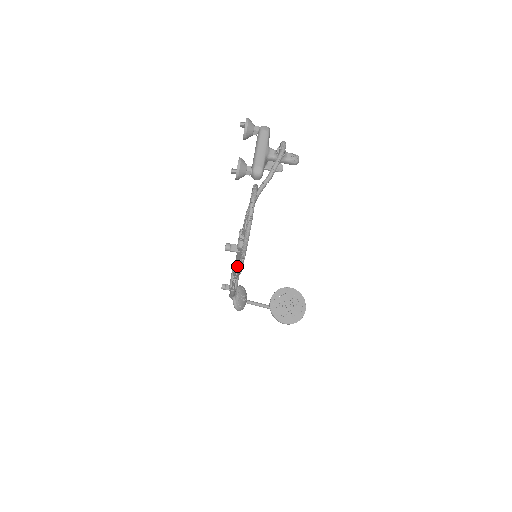
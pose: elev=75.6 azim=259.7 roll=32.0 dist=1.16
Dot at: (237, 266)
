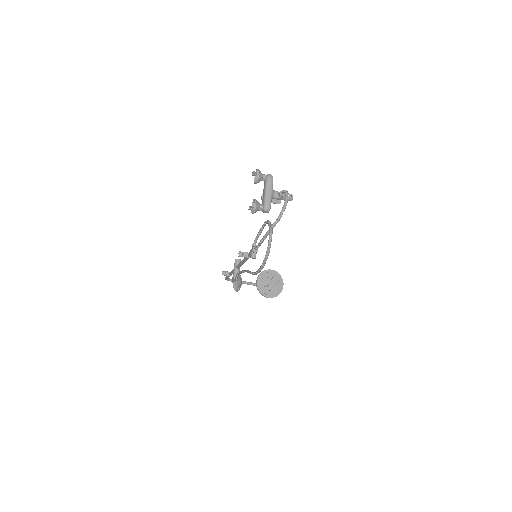
Dot at: (242, 264)
